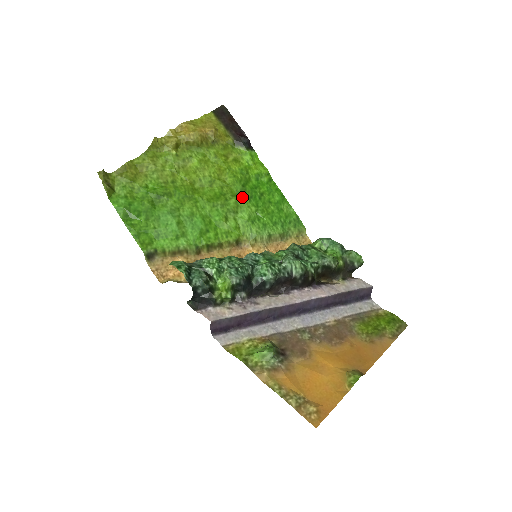
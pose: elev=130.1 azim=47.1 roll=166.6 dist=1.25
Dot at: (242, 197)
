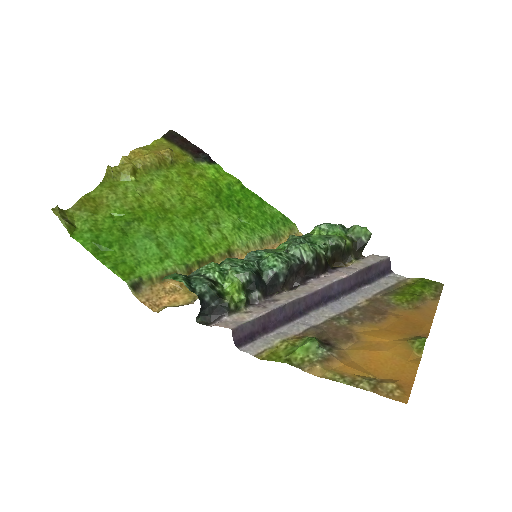
Dot at: (219, 208)
